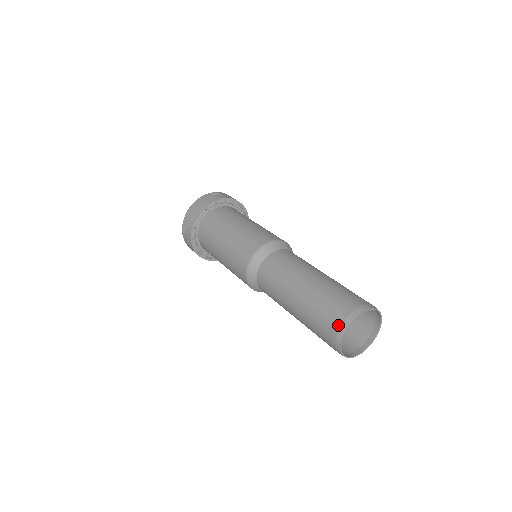
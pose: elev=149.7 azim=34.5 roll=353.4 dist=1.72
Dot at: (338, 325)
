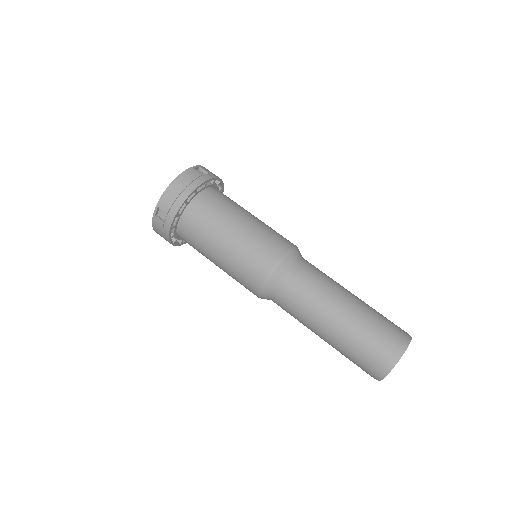
Dot at: (388, 358)
